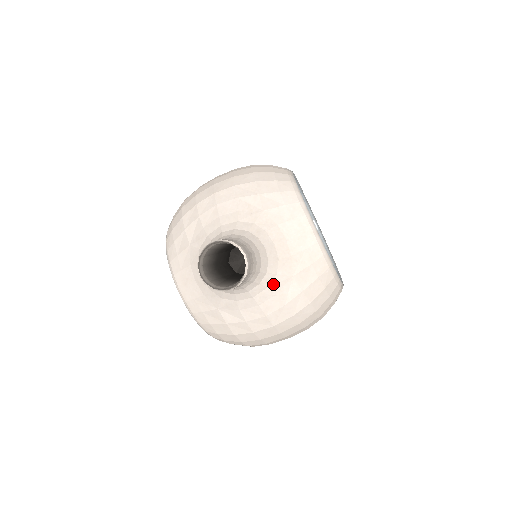
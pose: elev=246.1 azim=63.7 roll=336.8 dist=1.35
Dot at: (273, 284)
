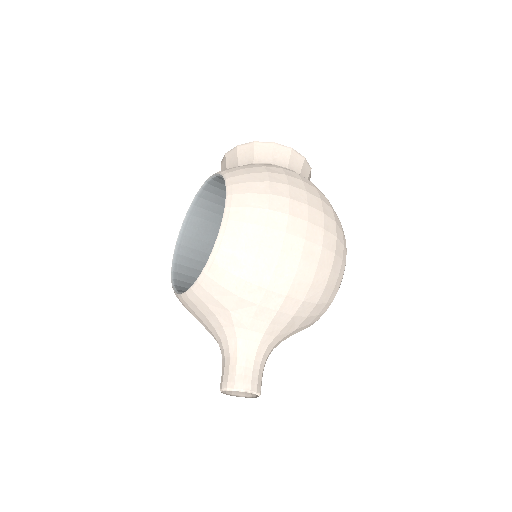
Dot at: occluded
